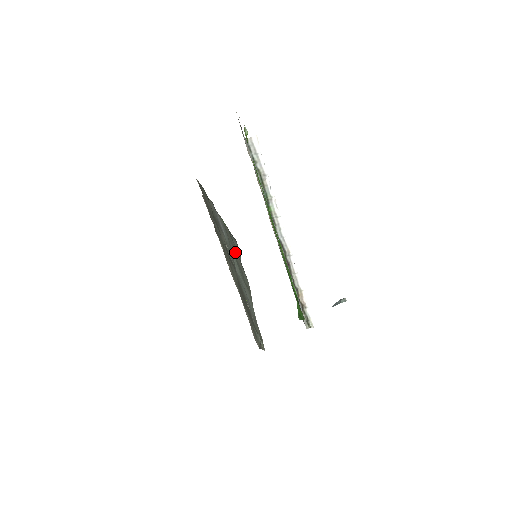
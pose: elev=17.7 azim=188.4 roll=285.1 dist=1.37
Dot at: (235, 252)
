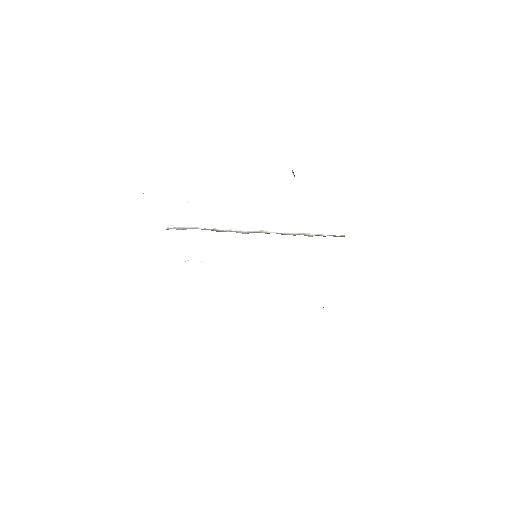
Dot at: occluded
